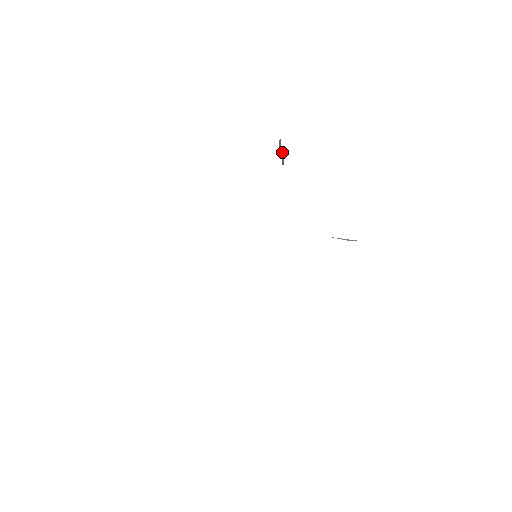
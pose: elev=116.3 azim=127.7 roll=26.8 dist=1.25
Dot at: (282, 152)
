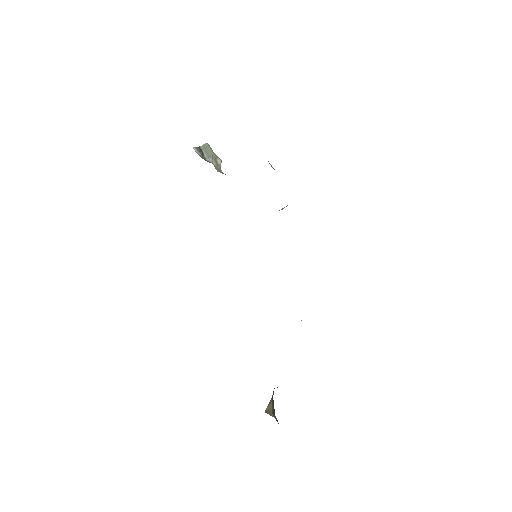
Dot at: (215, 155)
